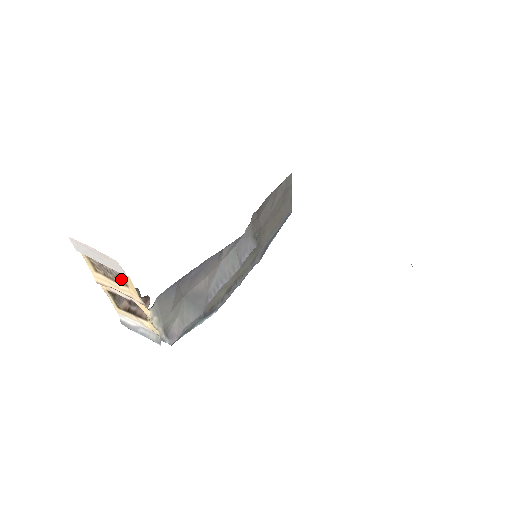
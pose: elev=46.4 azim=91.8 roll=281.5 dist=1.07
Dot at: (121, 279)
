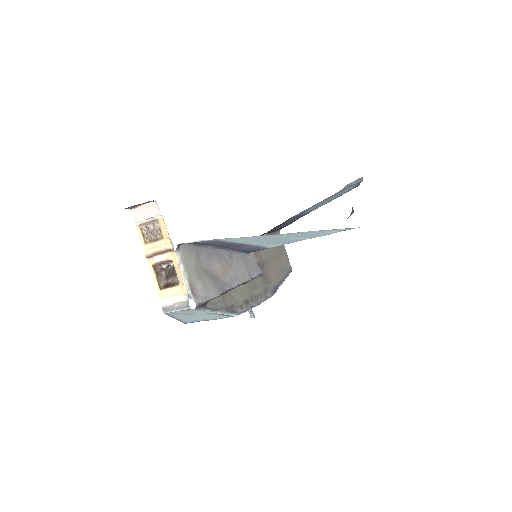
Dot at: (159, 234)
